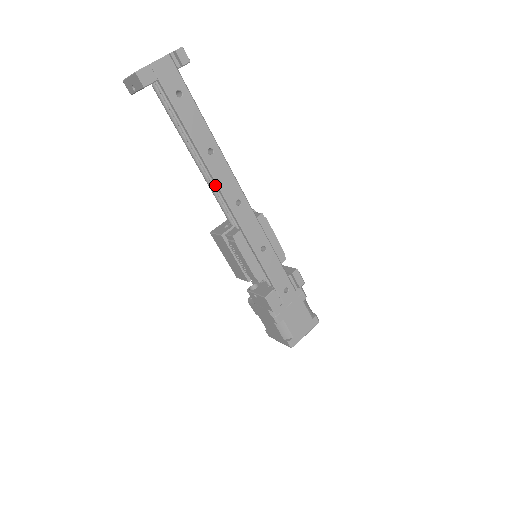
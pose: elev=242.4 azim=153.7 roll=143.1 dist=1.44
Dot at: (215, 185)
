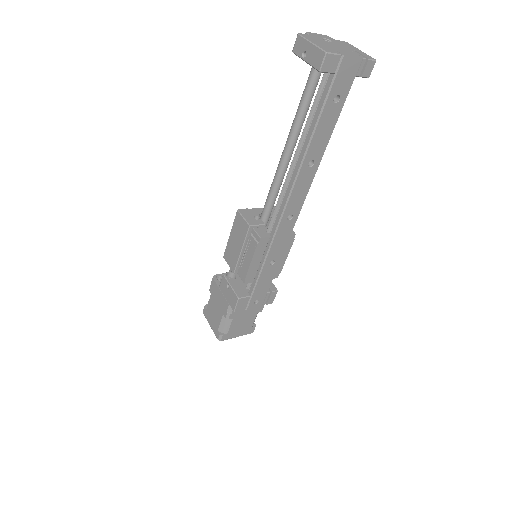
Dot at: (286, 188)
